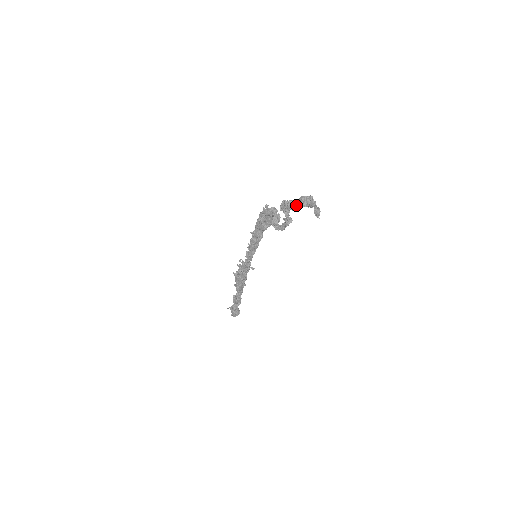
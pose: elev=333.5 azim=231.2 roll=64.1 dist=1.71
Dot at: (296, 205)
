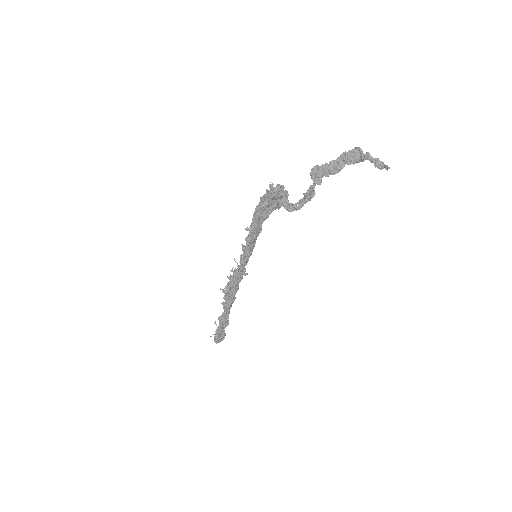
Dot at: (338, 166)
